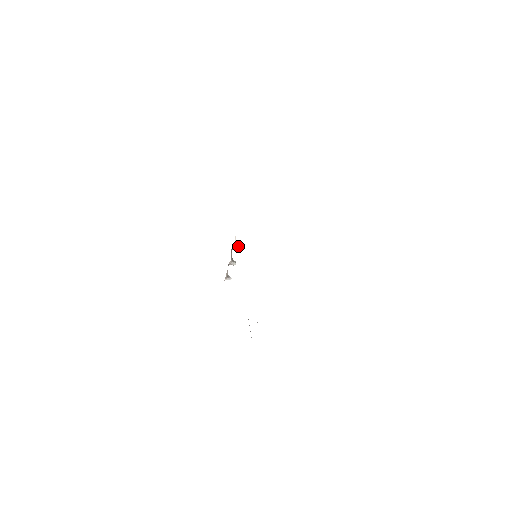
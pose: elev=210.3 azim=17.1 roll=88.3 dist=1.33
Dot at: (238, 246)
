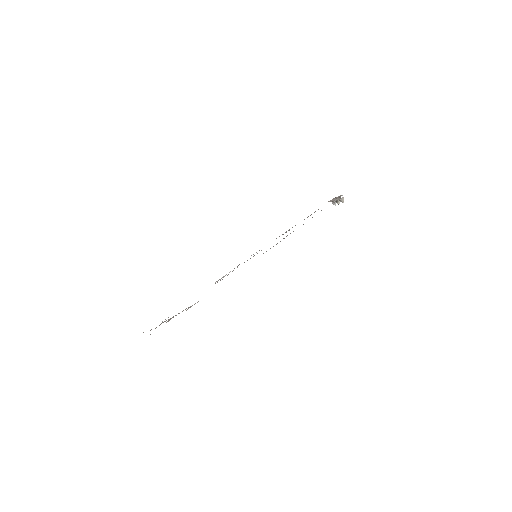
Dot at: (341, 201)
